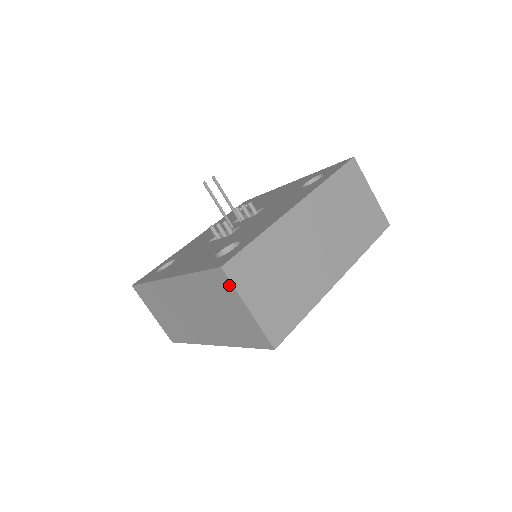
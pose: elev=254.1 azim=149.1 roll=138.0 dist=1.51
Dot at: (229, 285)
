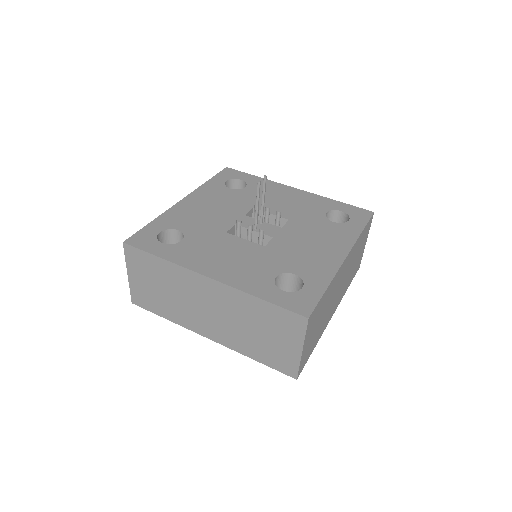
Dot at: (301, 330)
